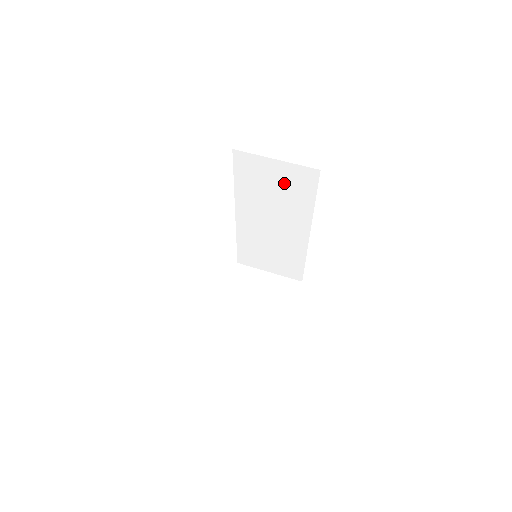
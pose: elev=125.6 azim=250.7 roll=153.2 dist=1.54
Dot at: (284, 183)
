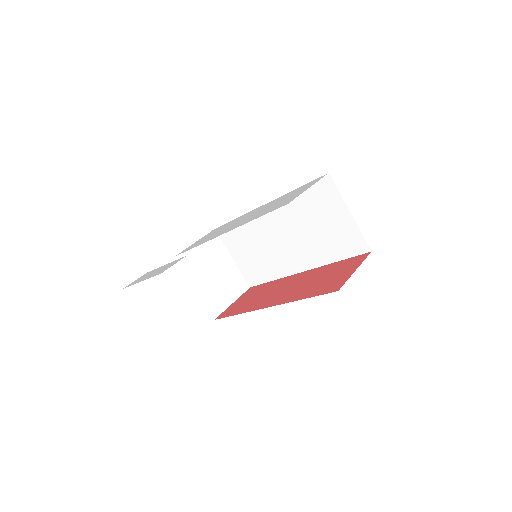
Dot at: (333, 230)
